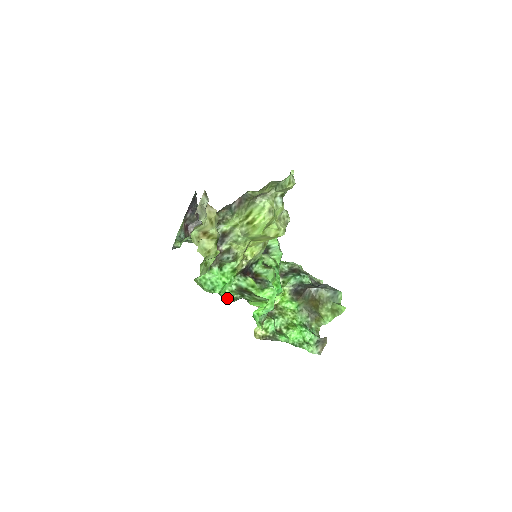
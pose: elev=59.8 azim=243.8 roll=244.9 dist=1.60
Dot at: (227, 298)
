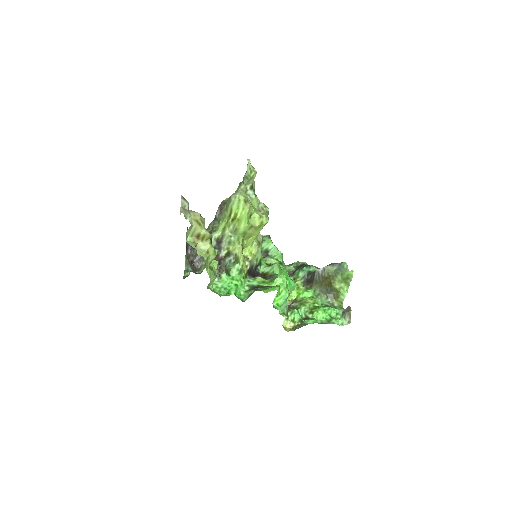
Dot at: (244, 298)
